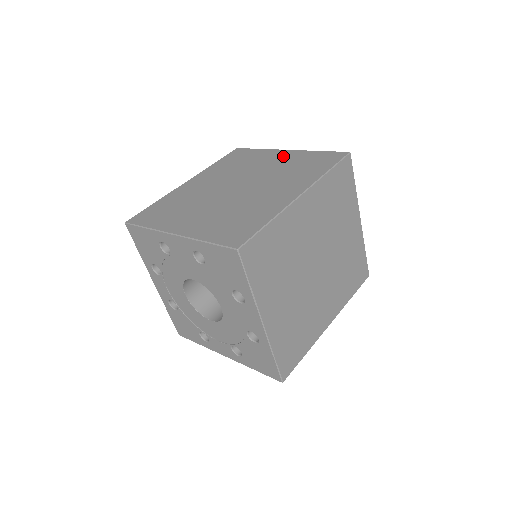
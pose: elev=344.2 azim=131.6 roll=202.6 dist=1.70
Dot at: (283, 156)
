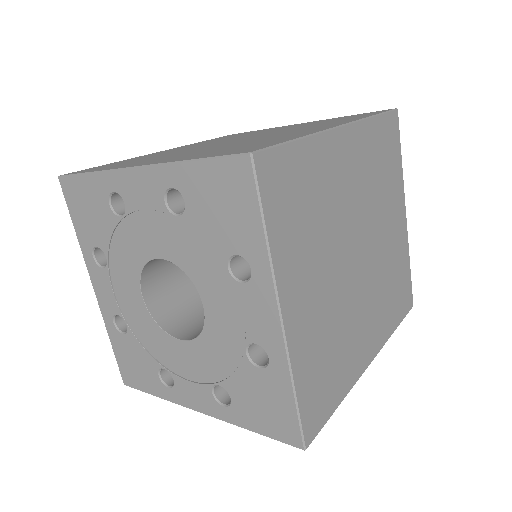
Dot at: (299, 124)
